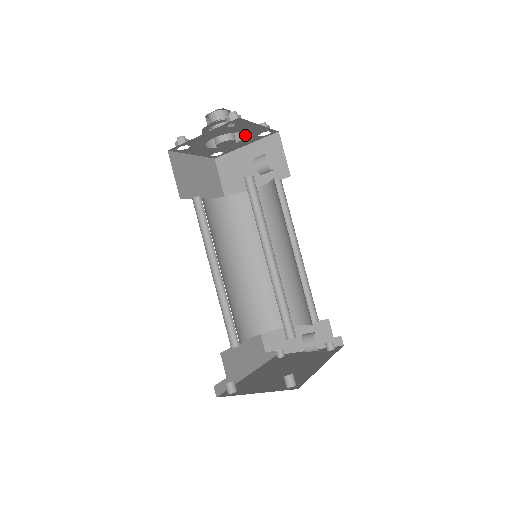
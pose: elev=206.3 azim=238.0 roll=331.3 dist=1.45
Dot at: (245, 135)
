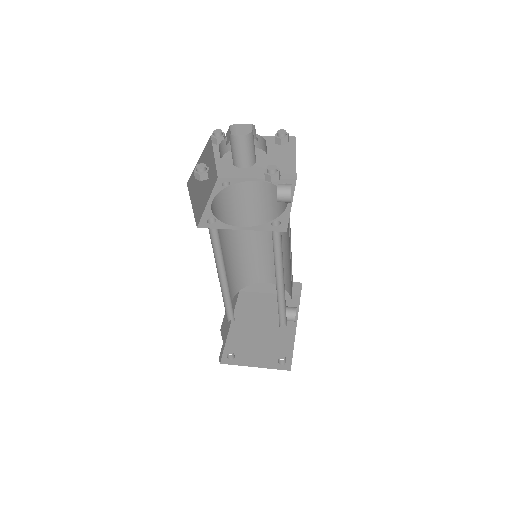
Dot at: occluded
